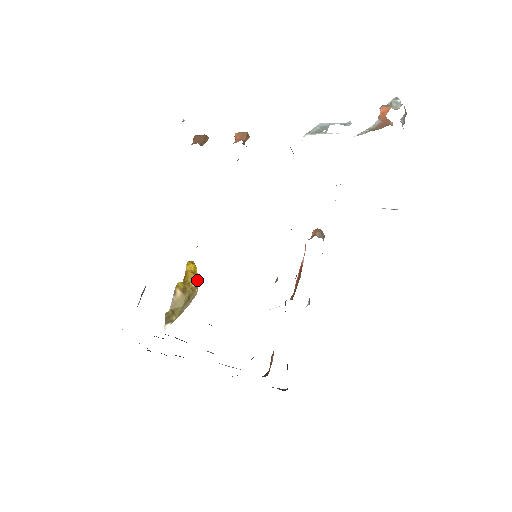
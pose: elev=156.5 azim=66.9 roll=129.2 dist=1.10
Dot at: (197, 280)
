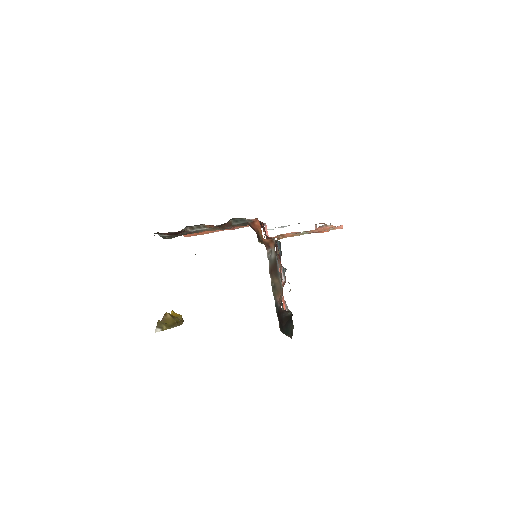
Dot at: (182, 318)
